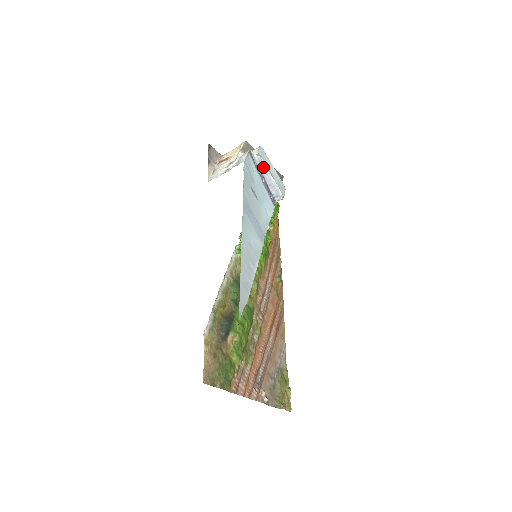
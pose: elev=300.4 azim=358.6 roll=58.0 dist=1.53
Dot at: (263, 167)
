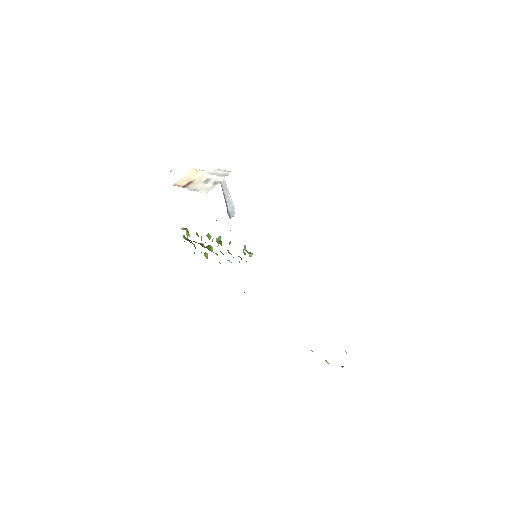
Dot at: (224, 185)
